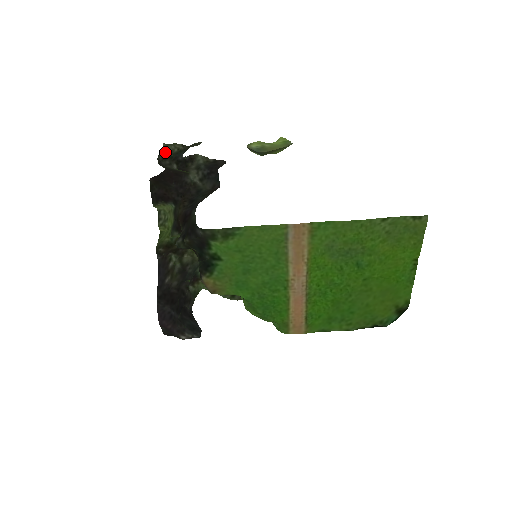
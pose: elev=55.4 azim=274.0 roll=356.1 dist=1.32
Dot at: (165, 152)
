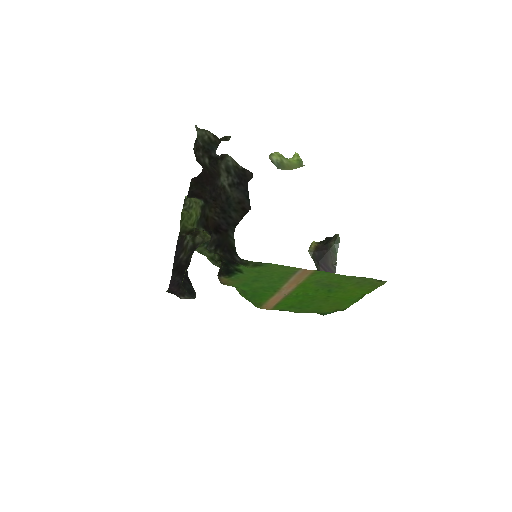
Dot at: (197, 138)
